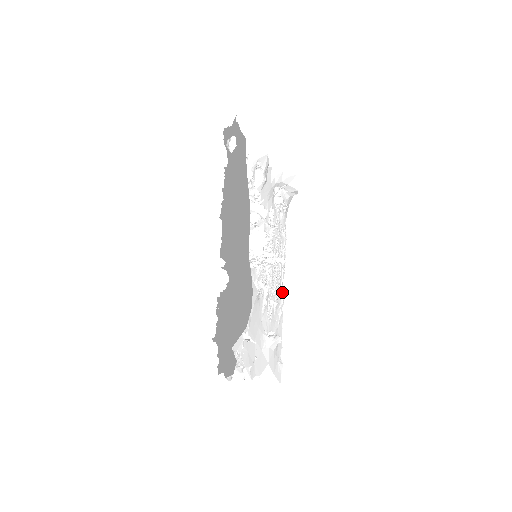
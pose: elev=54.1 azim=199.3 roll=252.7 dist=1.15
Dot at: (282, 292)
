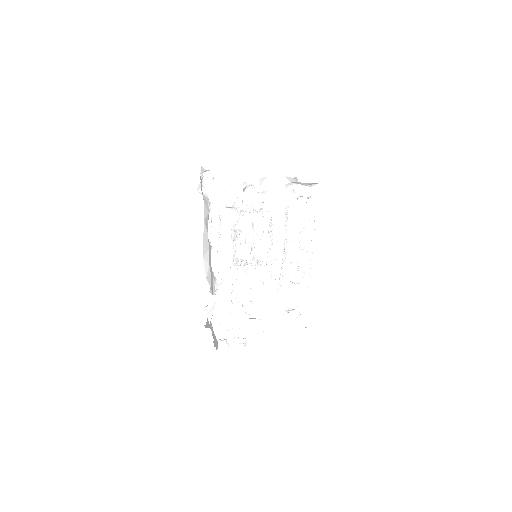
Dot at: (310, 270)
